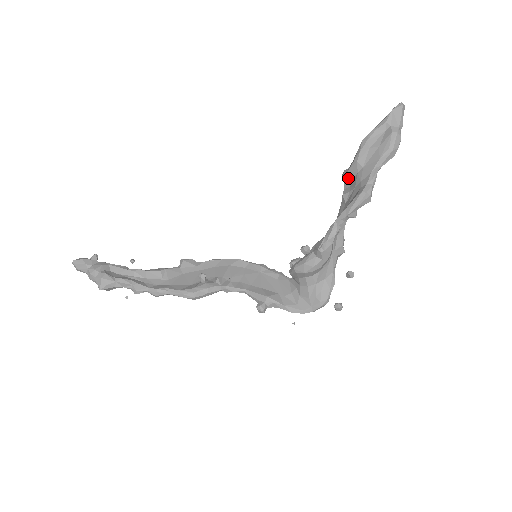
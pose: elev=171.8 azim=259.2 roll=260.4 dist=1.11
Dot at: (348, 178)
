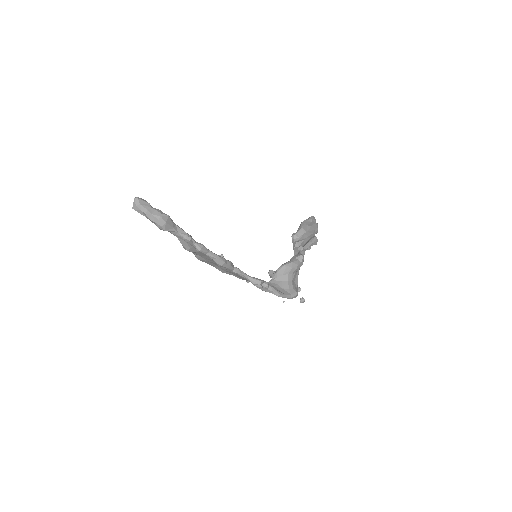
Dot at: (297, 236)
